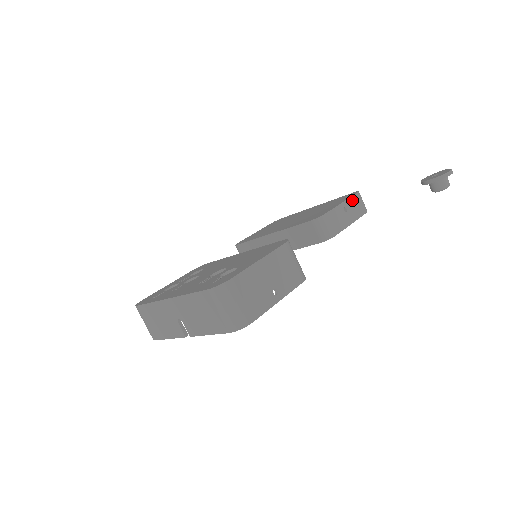
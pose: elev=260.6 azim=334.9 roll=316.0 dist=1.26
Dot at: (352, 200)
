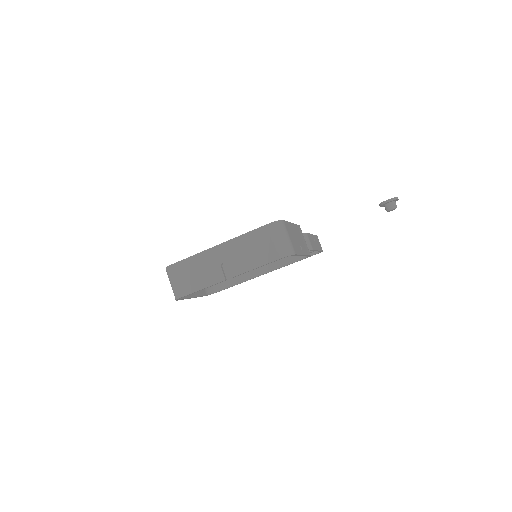
Dot at: (316, 237)
